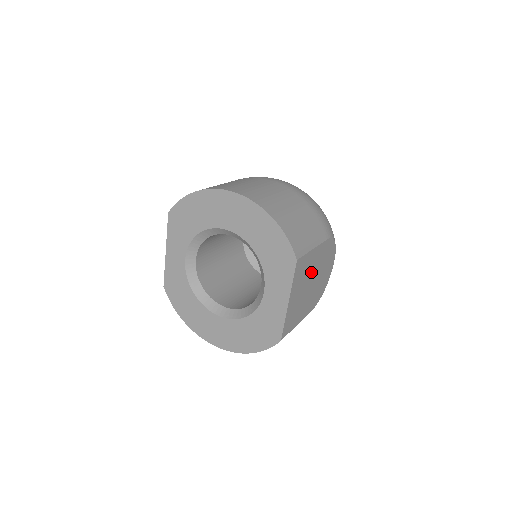
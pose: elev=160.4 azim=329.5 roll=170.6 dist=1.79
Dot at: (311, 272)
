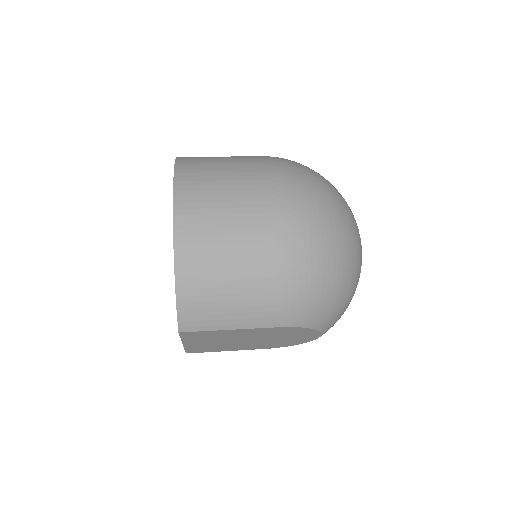
Dot at: (239, 337)
